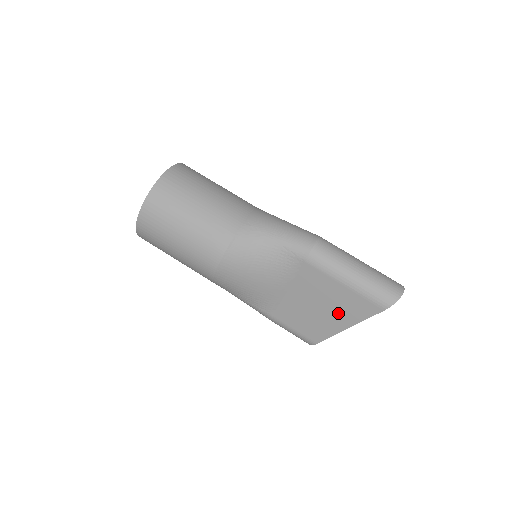
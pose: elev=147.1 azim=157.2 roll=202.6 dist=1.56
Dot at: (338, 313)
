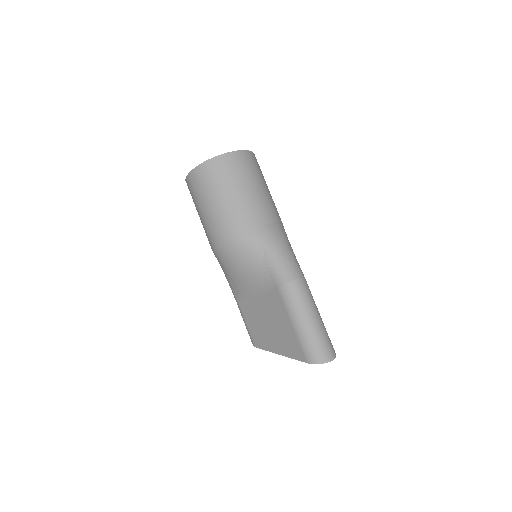
Dot at: (279, 339)
